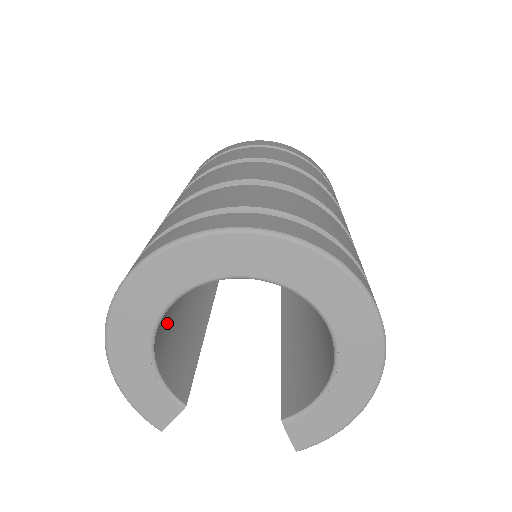
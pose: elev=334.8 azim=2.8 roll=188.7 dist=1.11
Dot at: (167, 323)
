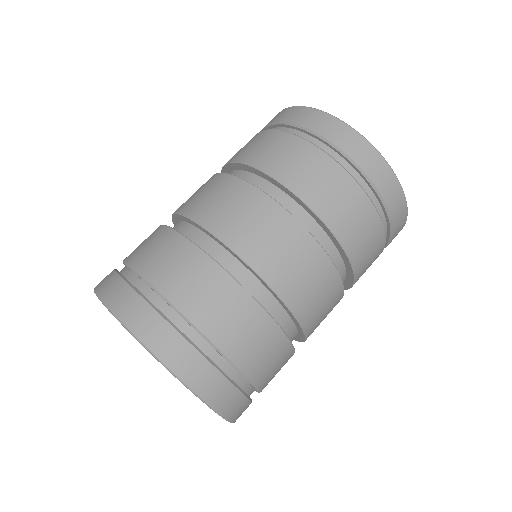
Dot at: occluded
